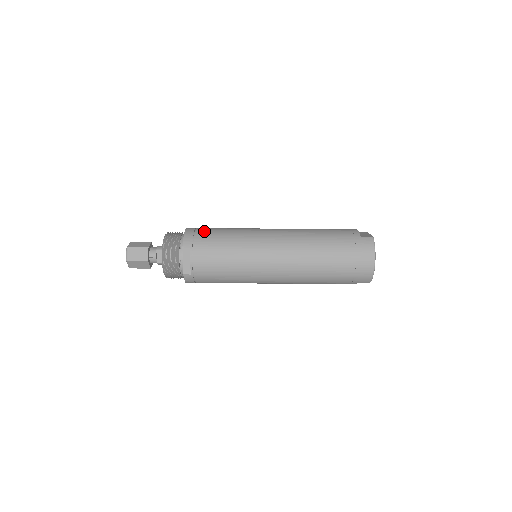
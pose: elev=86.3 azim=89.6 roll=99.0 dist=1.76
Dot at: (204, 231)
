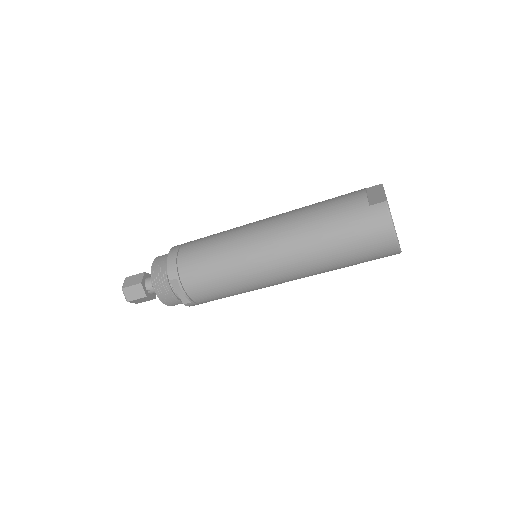
Dot at: (186, 252)
